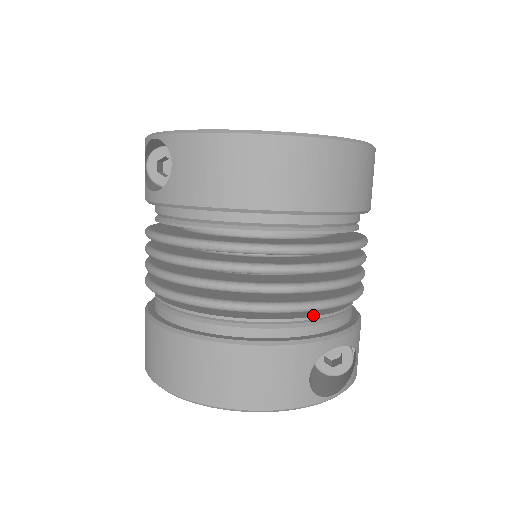
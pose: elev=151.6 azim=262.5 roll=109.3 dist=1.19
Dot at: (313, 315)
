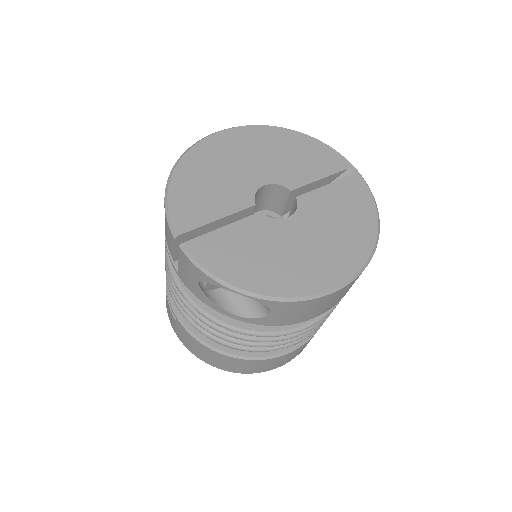
Dot at: occluded
